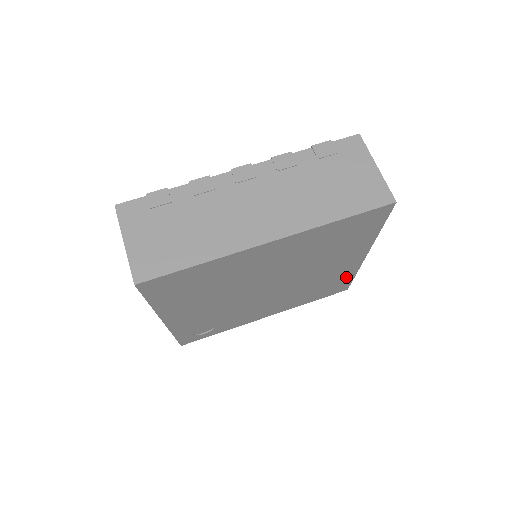
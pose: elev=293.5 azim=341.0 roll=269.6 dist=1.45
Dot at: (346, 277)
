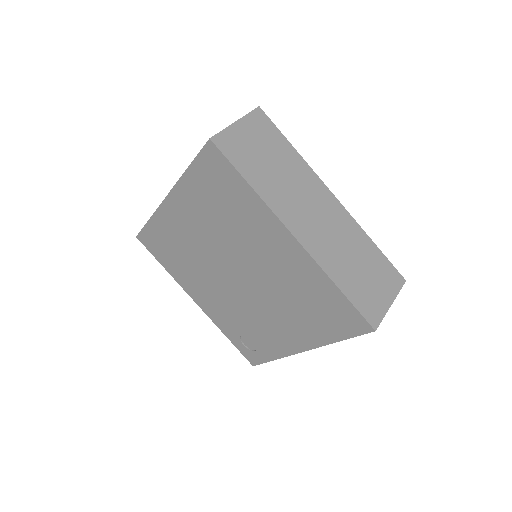
Dot at: (327, 288)
